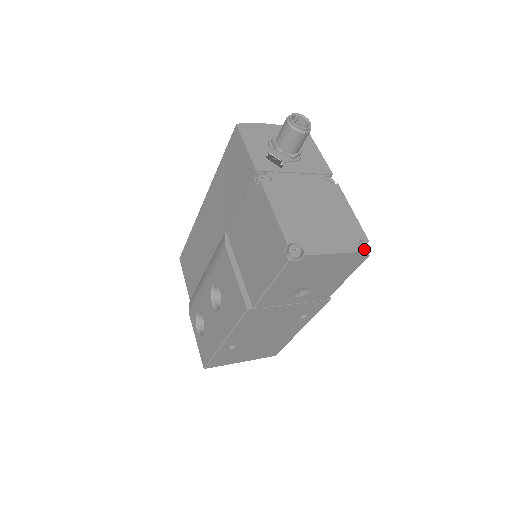
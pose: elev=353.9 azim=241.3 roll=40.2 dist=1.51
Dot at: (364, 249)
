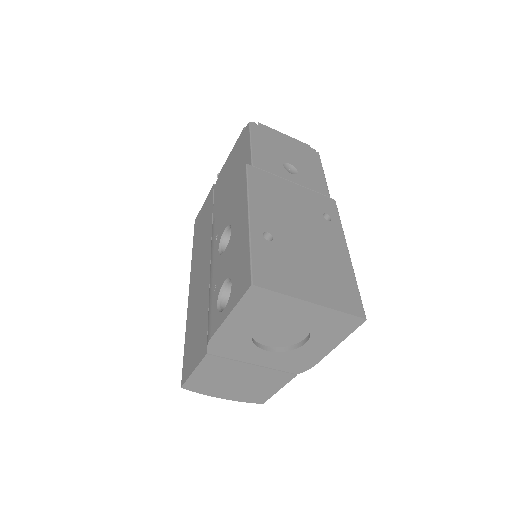
Dot at: occluded
